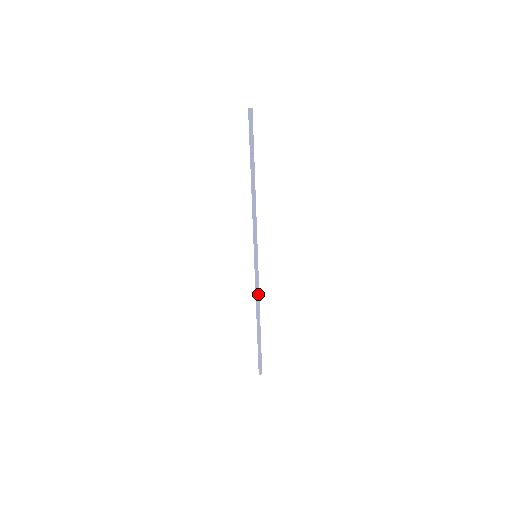
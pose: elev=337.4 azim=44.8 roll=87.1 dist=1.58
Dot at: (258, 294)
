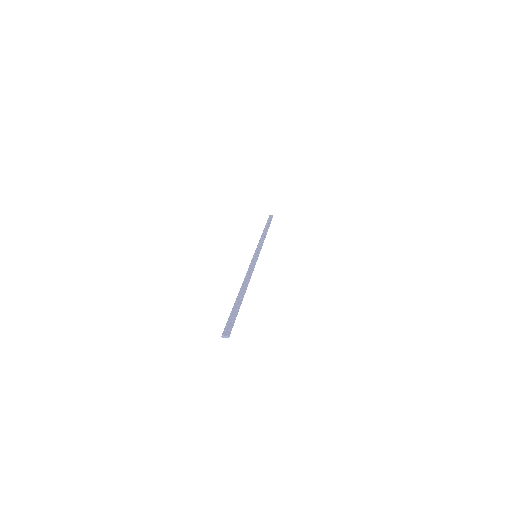
Dot at: (250, 274)
